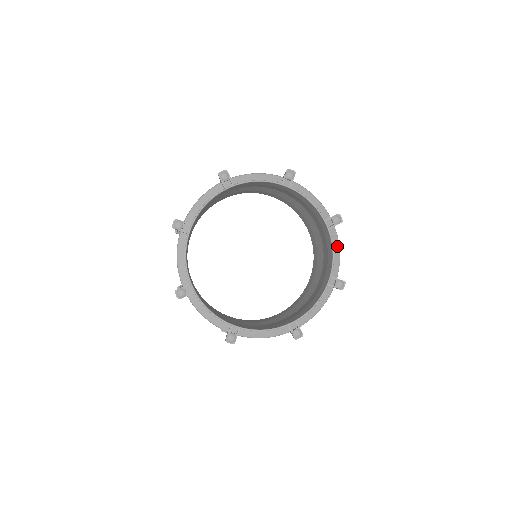
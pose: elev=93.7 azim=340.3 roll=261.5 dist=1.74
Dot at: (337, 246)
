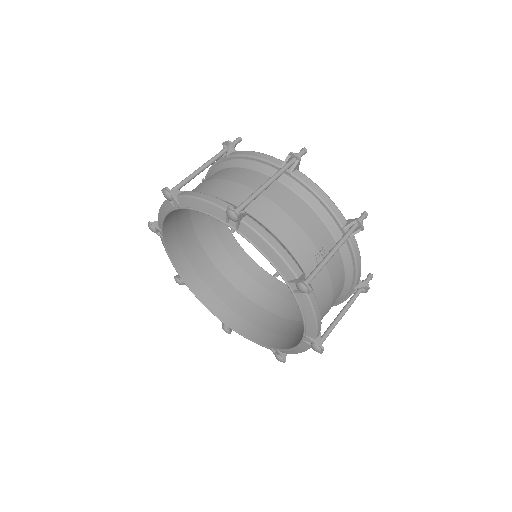
Dot at: (262, 243)
